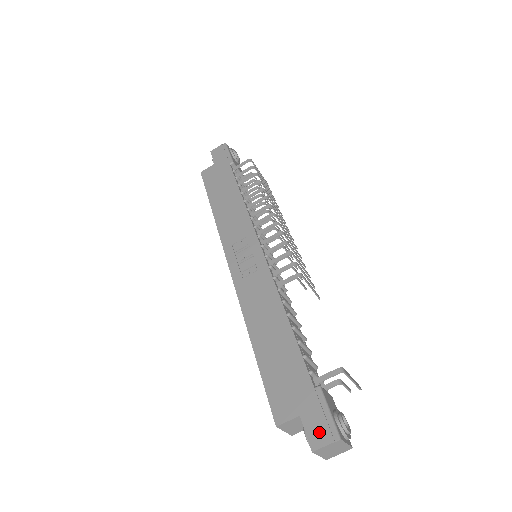
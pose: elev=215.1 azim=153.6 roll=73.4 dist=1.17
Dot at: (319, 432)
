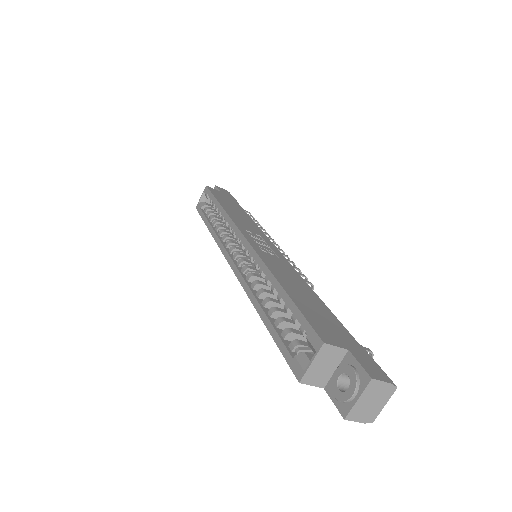
Dot at: (375, 370)
